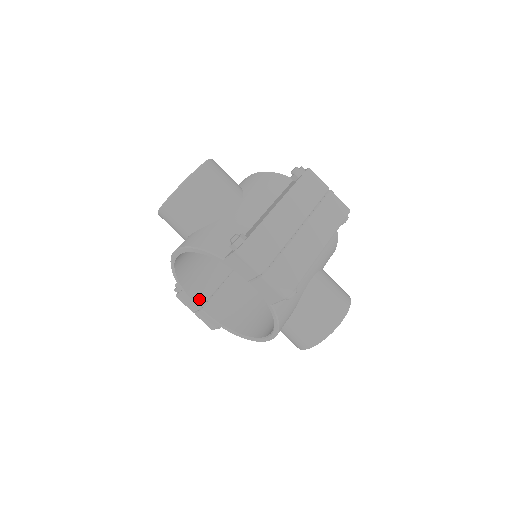
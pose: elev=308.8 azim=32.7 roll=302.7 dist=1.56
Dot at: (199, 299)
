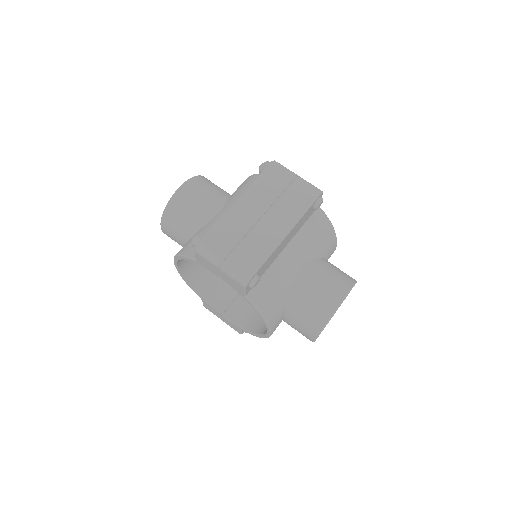
Dot at: (219, 305)
